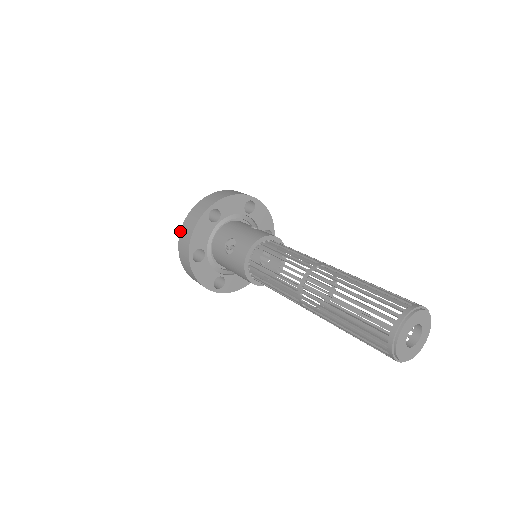
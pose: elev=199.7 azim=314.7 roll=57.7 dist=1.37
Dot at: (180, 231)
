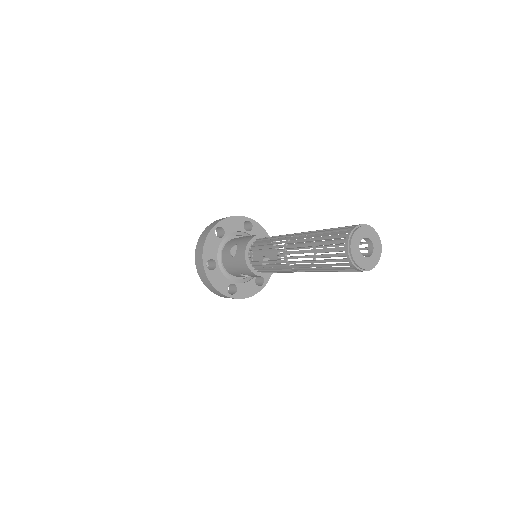
Dot at: (195, 250)
